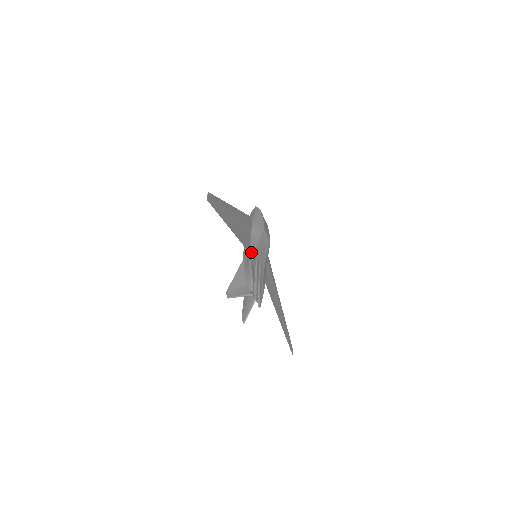
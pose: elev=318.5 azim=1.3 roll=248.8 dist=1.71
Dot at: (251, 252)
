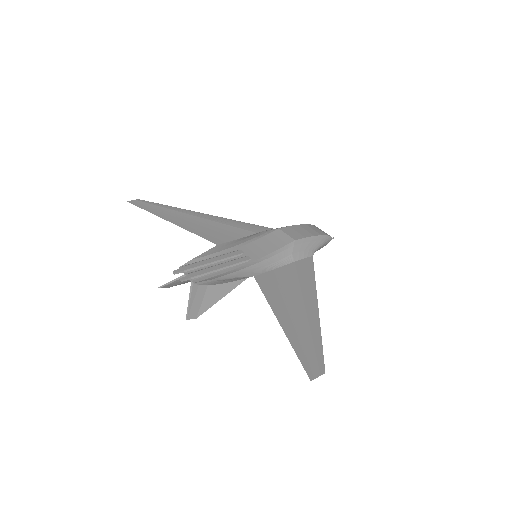
Dot at: (225, 245)
